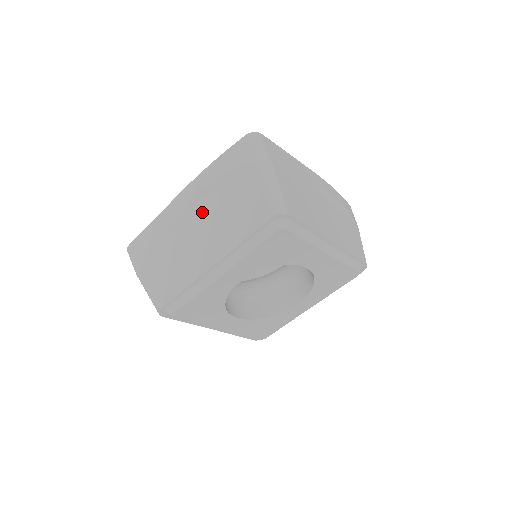
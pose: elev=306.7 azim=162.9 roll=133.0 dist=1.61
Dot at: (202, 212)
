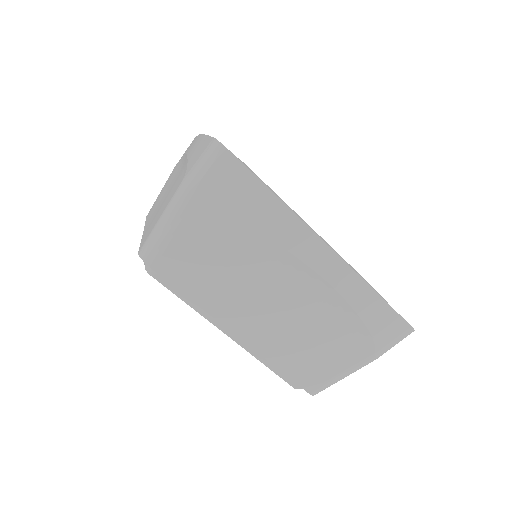
Dot at: (177, 175)
